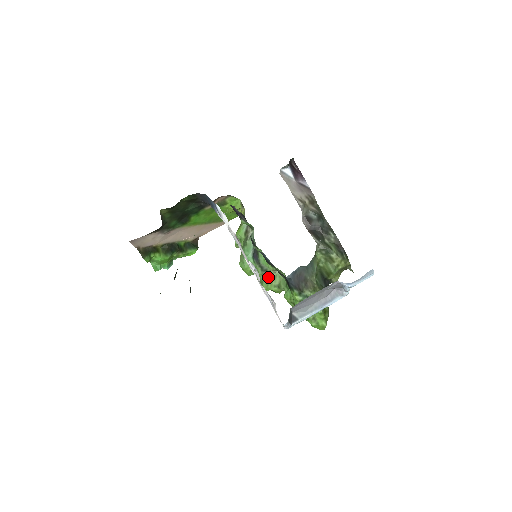
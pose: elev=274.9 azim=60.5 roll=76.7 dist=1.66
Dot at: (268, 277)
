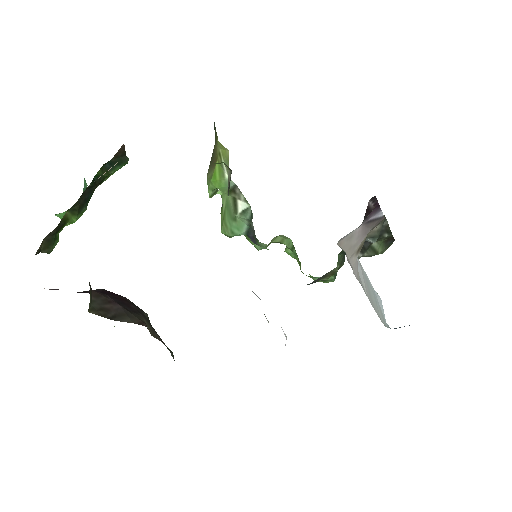
Dot at: (267, 246)
